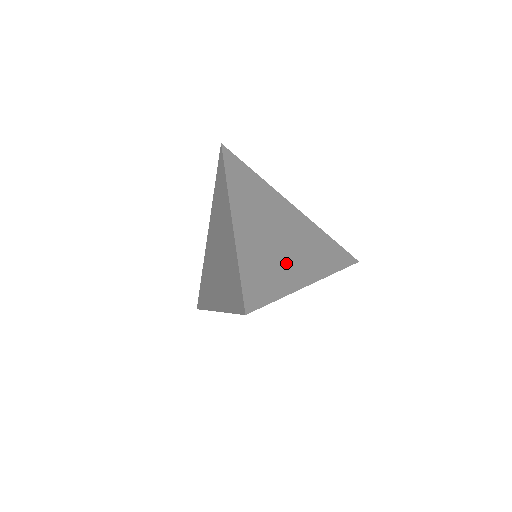
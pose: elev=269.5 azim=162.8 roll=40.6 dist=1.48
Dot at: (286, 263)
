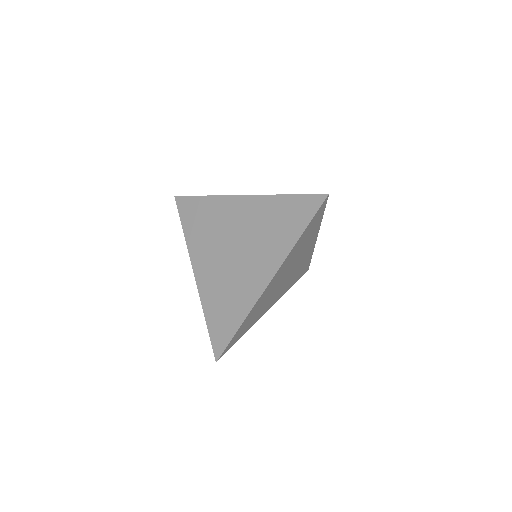
Dot at: occluded
